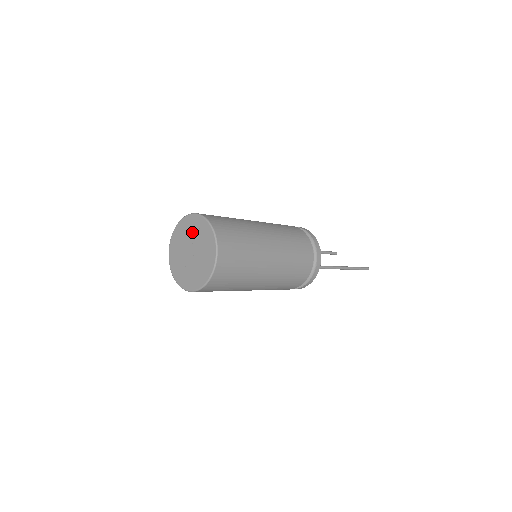
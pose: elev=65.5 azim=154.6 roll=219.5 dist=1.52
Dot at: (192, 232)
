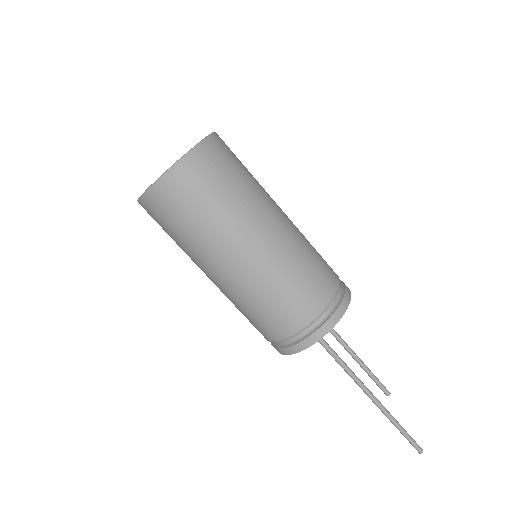
Dot at: occluded
